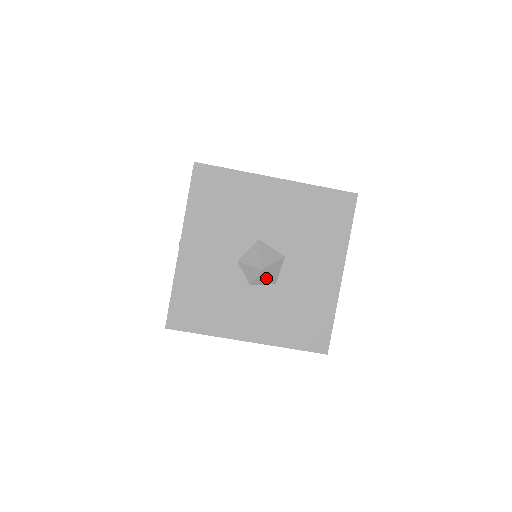
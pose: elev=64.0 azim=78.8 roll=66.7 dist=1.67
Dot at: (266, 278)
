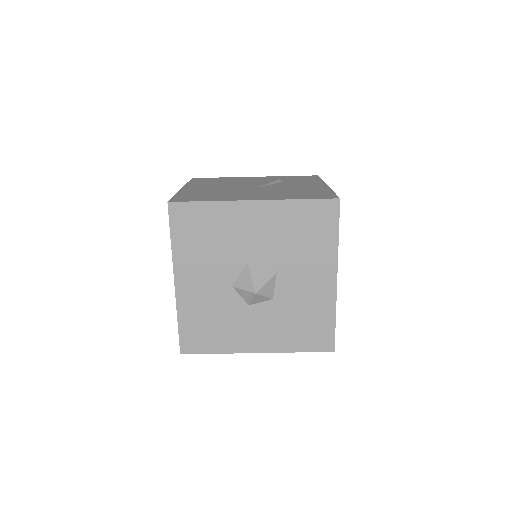
Dot at: (262, 298)
